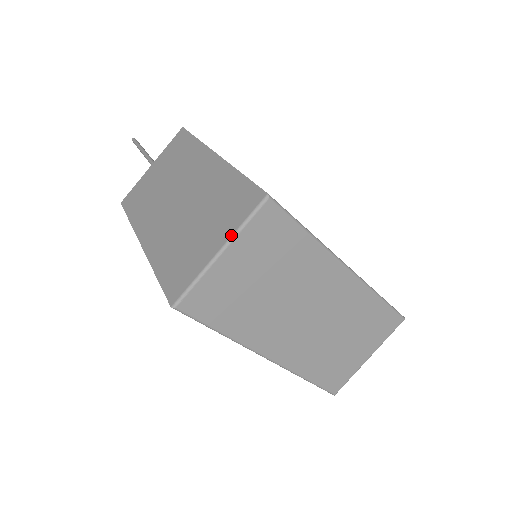
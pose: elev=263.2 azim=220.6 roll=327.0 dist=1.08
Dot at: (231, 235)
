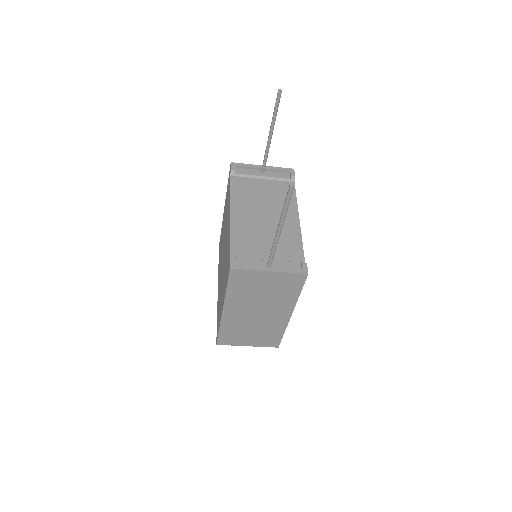
Dot at: occluded
